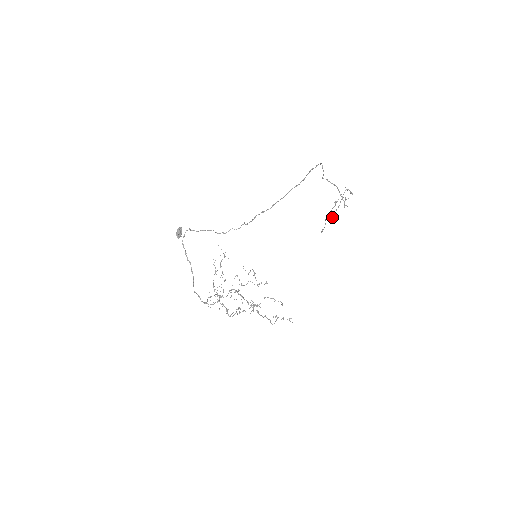
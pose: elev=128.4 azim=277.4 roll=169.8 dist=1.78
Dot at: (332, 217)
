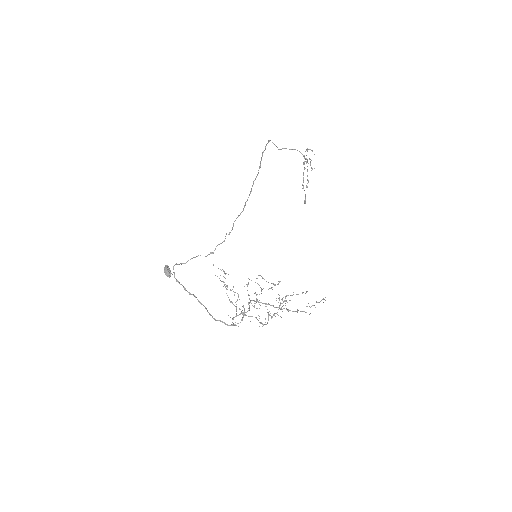
Dot at: (306, 186)
